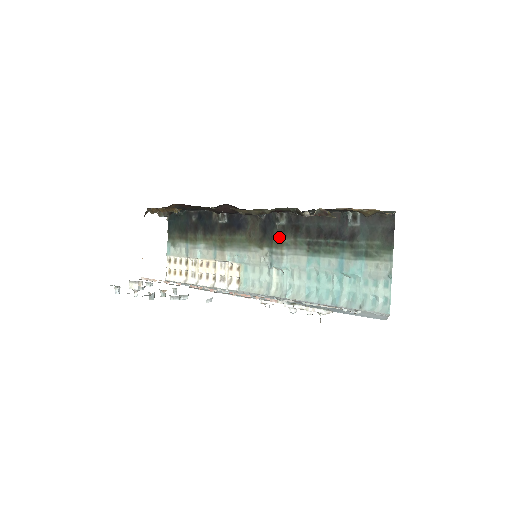
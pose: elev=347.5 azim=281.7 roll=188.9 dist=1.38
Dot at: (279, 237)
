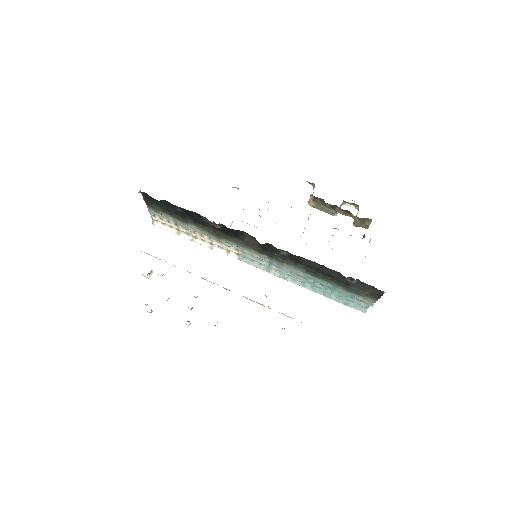
Dot at: (280, 258)
